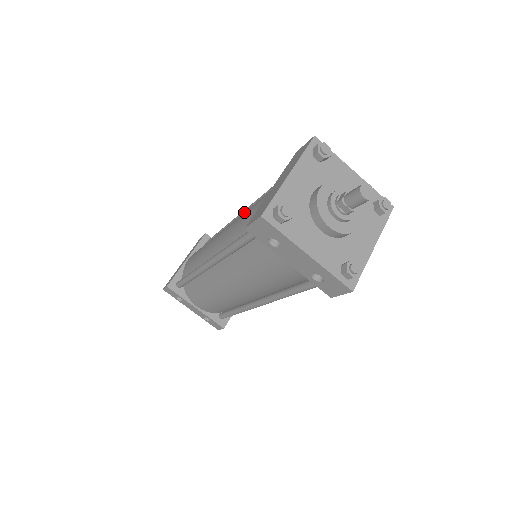
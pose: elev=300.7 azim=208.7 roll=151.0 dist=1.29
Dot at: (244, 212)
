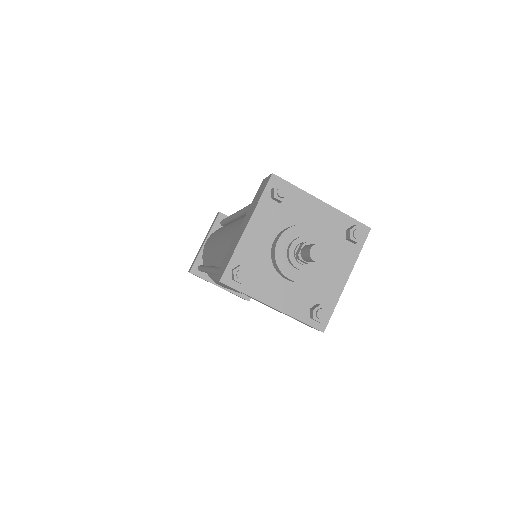
Dot at: (229, 230)
